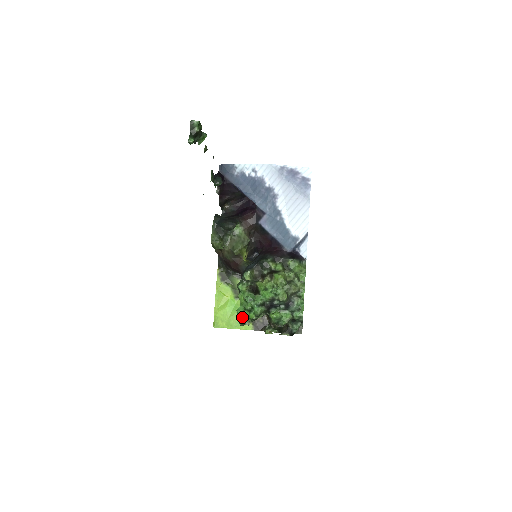
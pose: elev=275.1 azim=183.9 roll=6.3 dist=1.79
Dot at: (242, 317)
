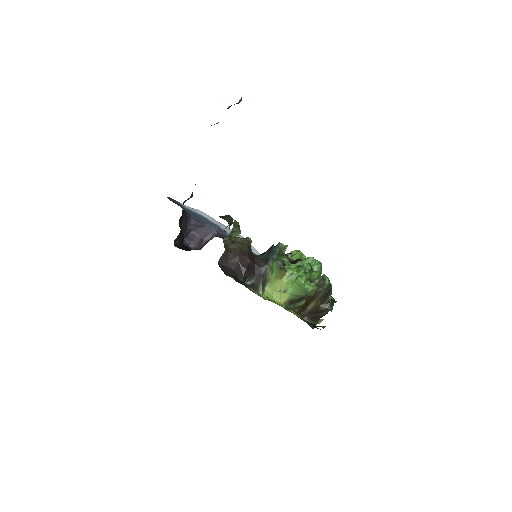
Dot at: (309, 282)
